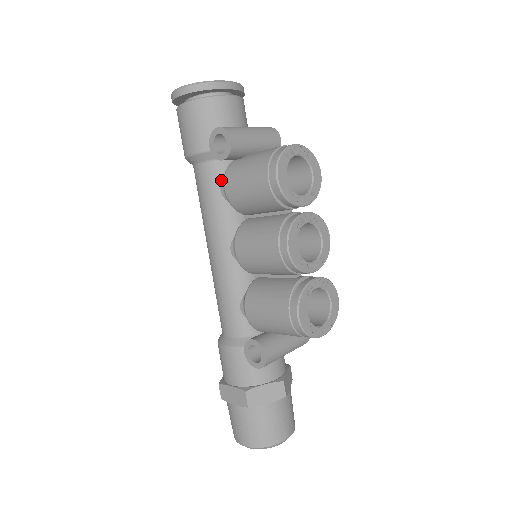
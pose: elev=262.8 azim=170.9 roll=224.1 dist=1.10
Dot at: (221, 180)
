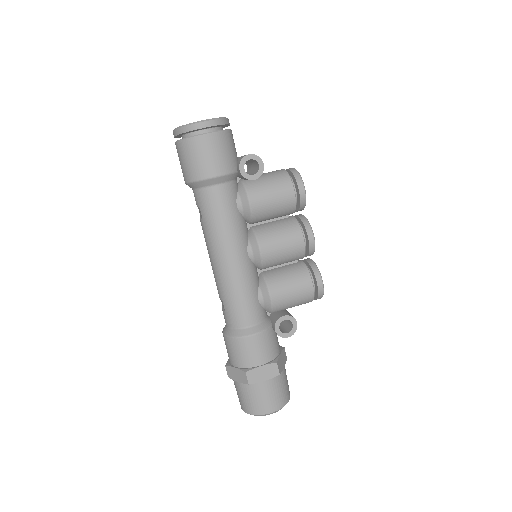
Dot at: (236, 197)
